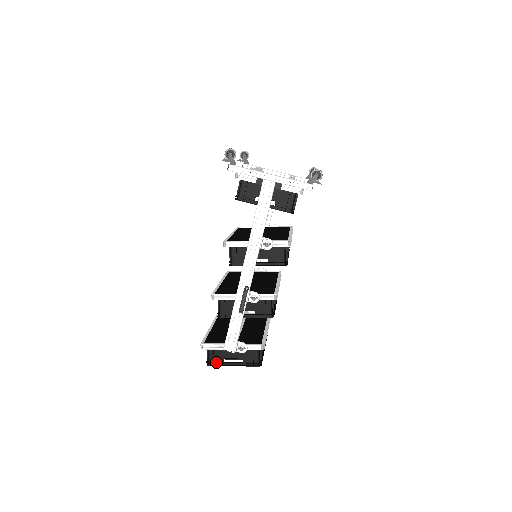
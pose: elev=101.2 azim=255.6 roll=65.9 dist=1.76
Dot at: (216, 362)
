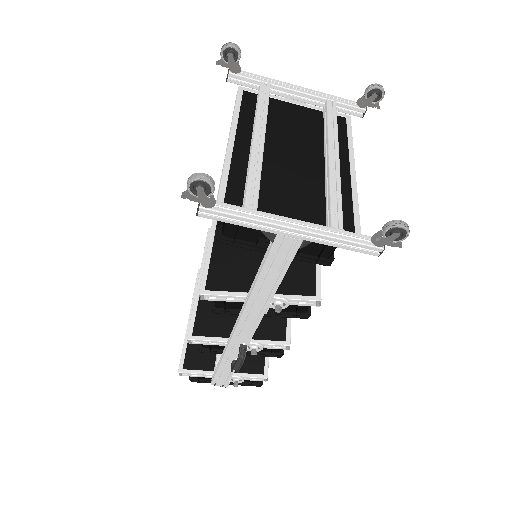
Dot at: (202, 379)
